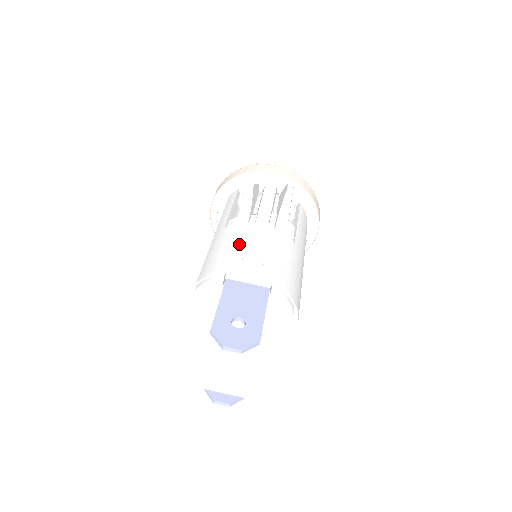
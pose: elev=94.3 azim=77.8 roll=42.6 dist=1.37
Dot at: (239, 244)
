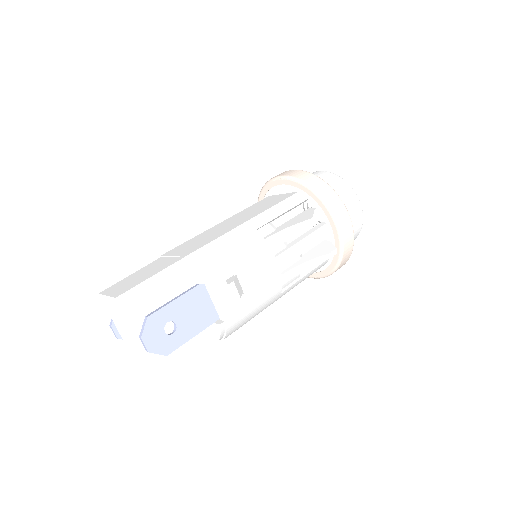
Dot at: (243, 266)
